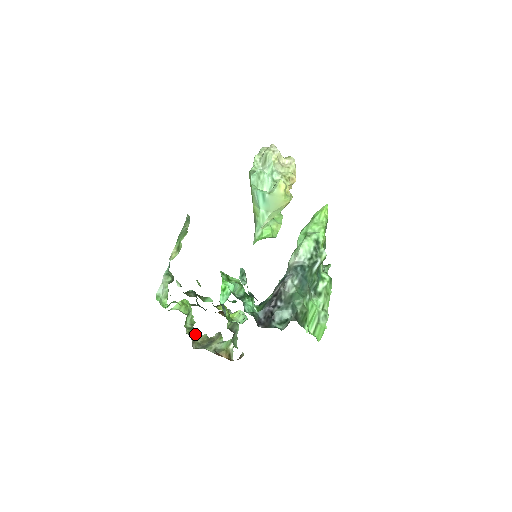
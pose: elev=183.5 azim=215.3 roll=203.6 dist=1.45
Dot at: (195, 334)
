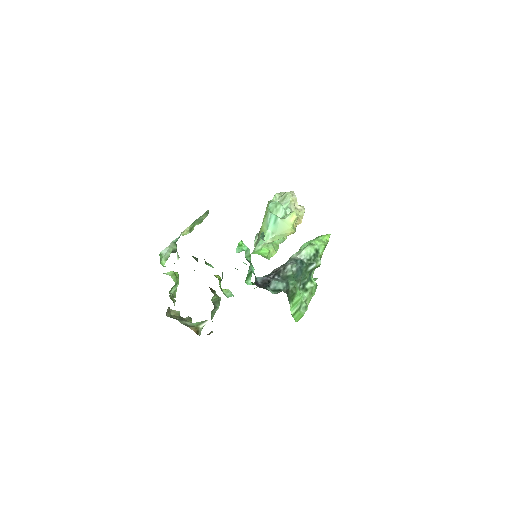
Dot at: occluded
